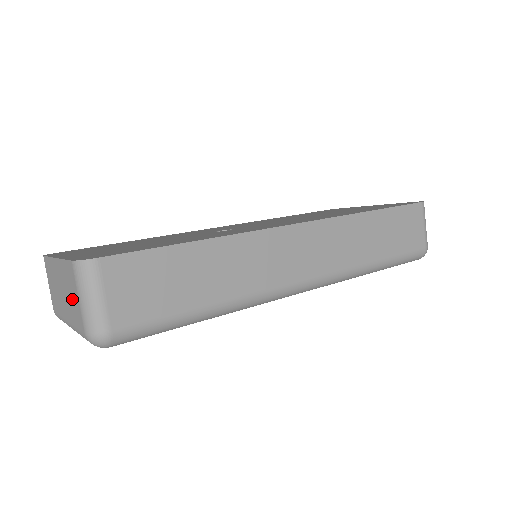
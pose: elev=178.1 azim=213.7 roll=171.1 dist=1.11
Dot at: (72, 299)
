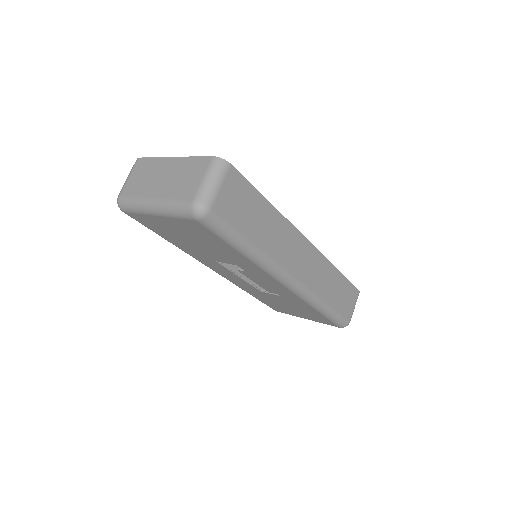
Dot at: (186, 180)
